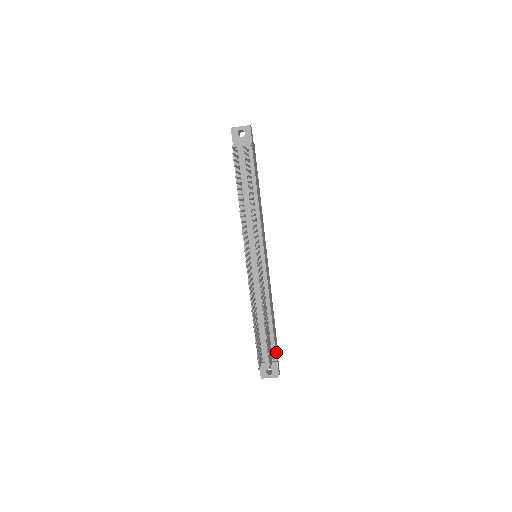
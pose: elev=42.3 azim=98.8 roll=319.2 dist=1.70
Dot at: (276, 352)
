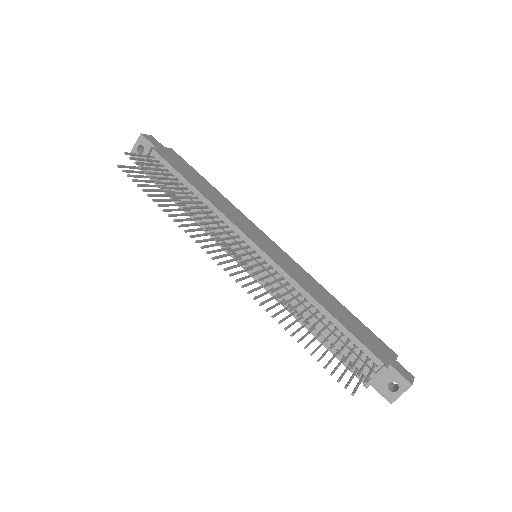
Dot at: (378, 353)
